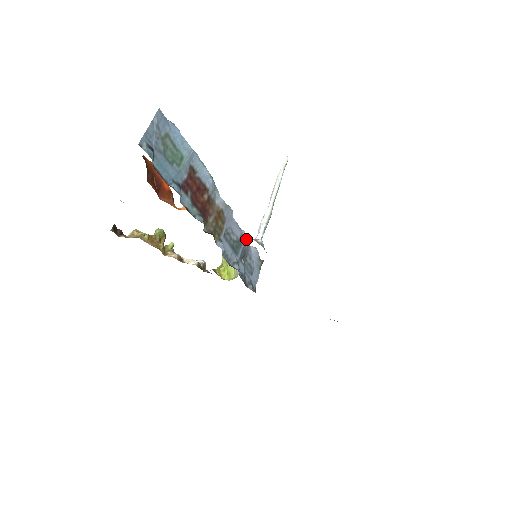
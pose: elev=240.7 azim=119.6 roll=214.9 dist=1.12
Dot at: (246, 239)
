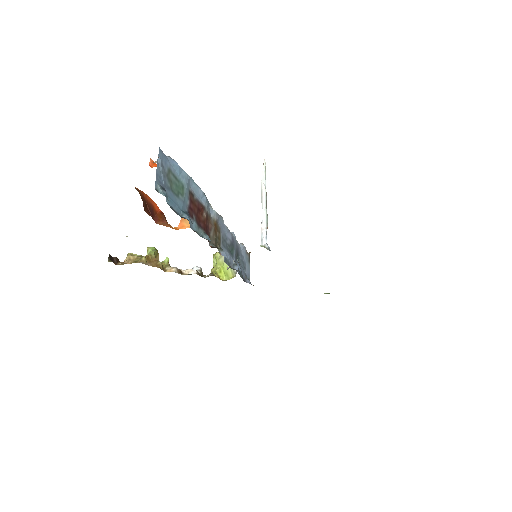
Dot at: (235, 239)
